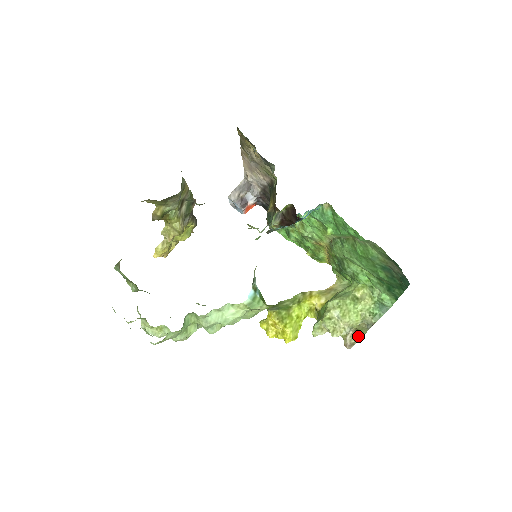
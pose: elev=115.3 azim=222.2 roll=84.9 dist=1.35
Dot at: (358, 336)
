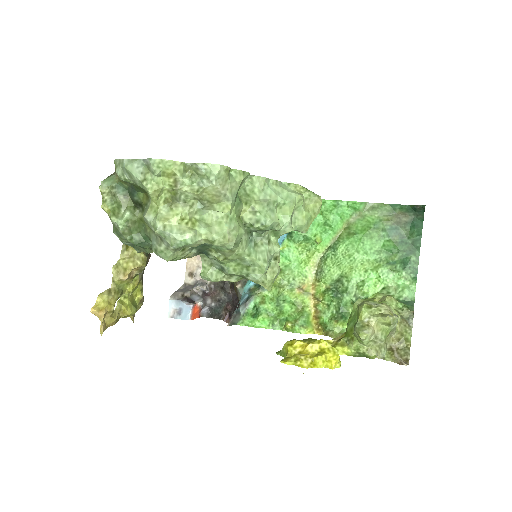
Dot at: (405, 349)
